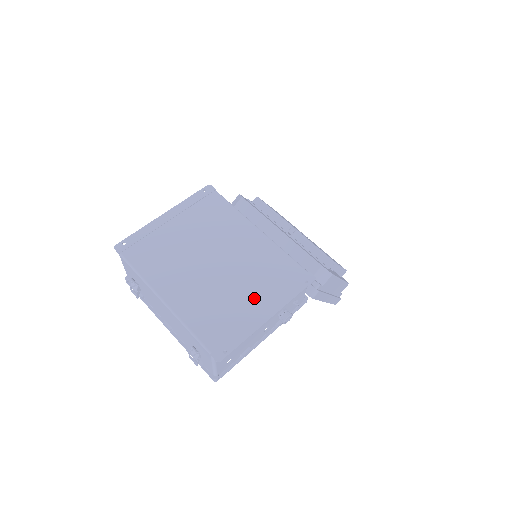
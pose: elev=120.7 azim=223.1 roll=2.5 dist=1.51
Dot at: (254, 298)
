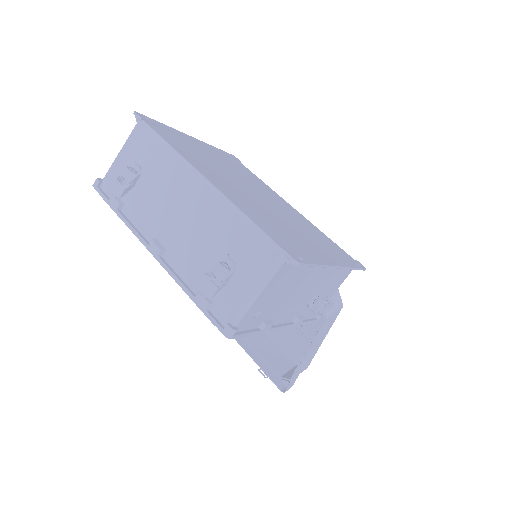
Dot at: (313, 243)
